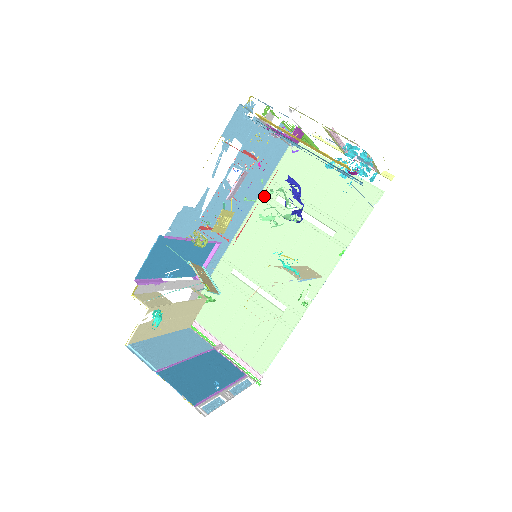
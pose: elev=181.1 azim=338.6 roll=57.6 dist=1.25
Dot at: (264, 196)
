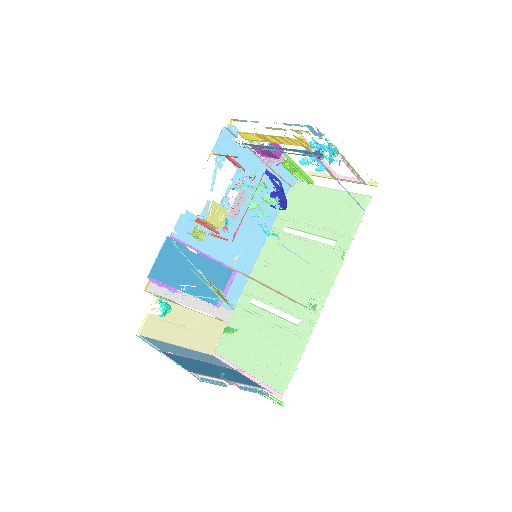
Dot at: (274, 231)
